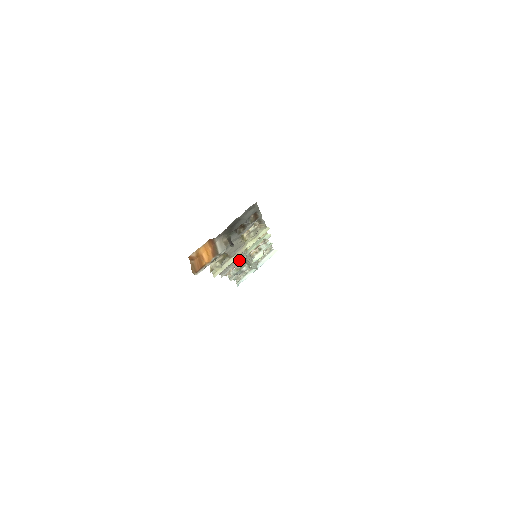
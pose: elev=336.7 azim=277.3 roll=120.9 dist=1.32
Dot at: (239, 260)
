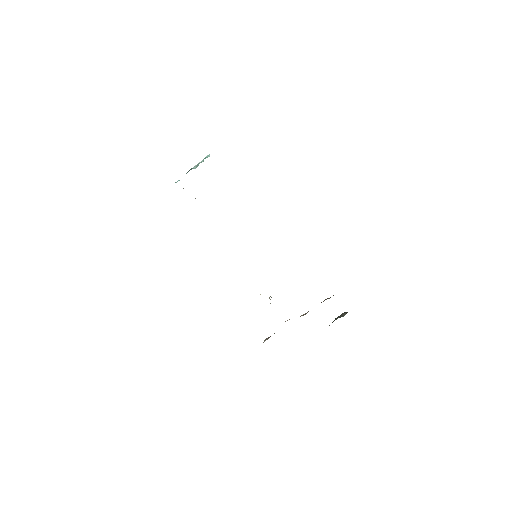
Dot at: occluded
